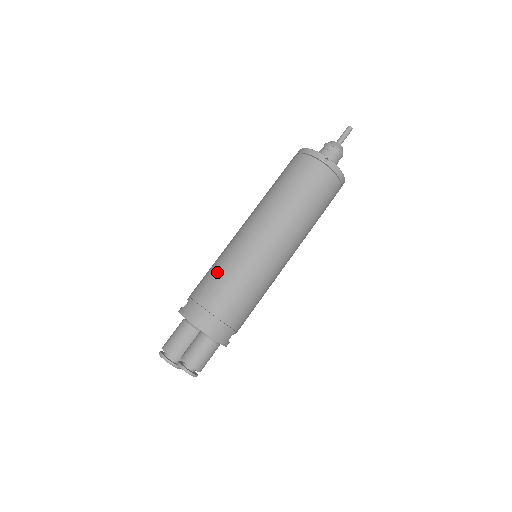
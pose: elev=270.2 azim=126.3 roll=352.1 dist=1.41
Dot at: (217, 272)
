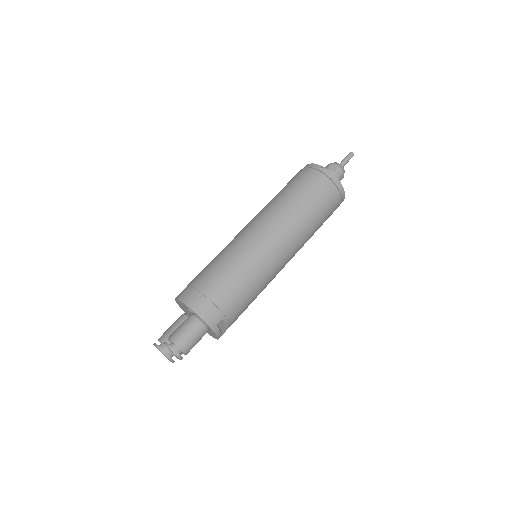
Dot at: (212, 260)
